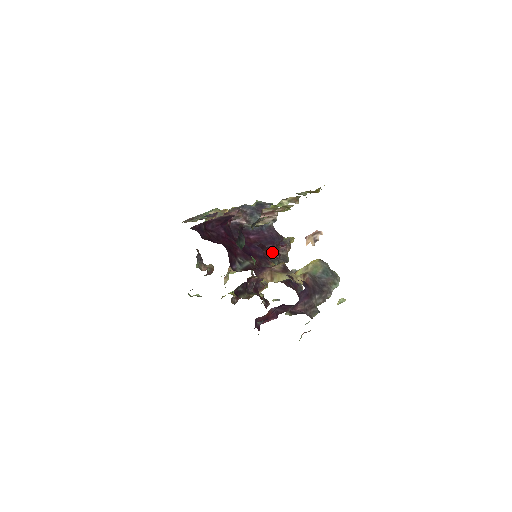
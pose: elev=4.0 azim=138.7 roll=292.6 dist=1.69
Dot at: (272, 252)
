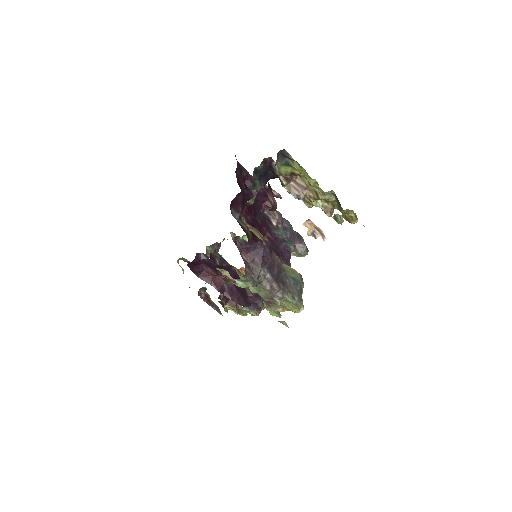
Dot at: (272, 197)
